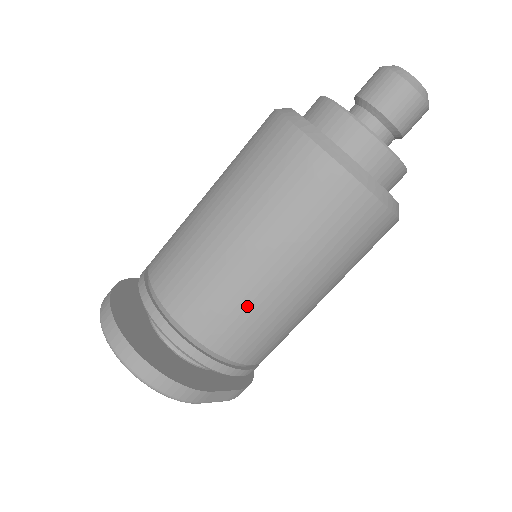
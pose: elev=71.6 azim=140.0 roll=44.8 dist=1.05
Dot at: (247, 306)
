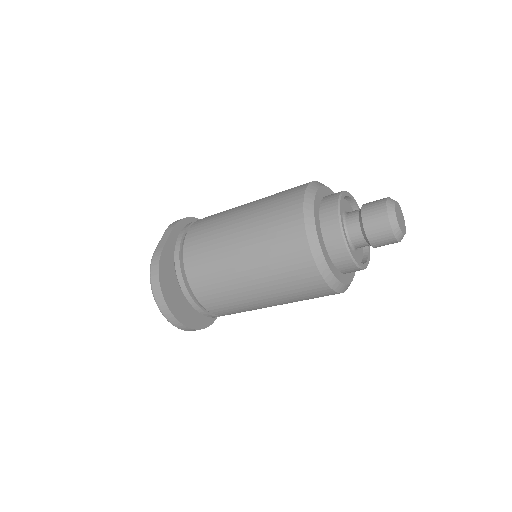
Dot at: occluded
